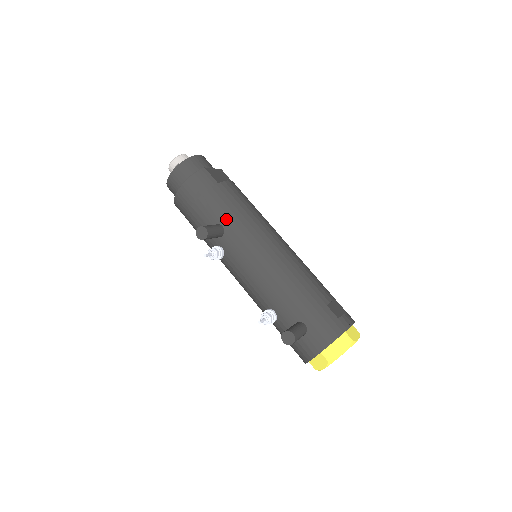
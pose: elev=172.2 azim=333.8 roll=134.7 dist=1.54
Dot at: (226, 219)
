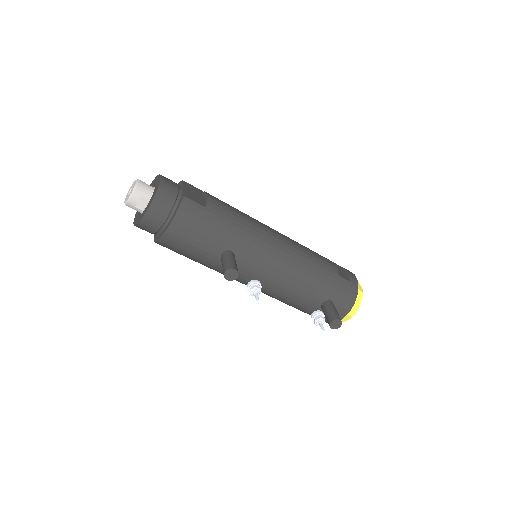
Dot at: (233, 243)
